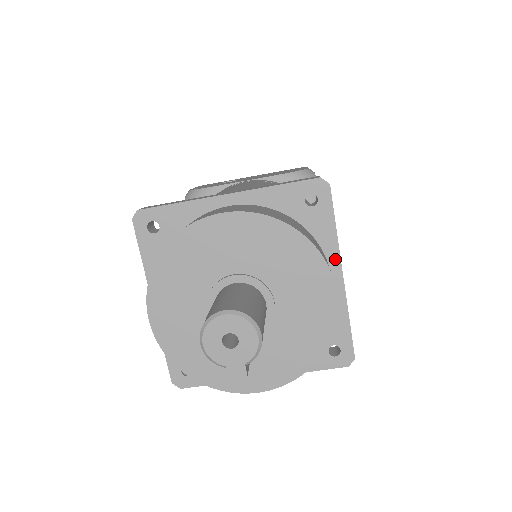
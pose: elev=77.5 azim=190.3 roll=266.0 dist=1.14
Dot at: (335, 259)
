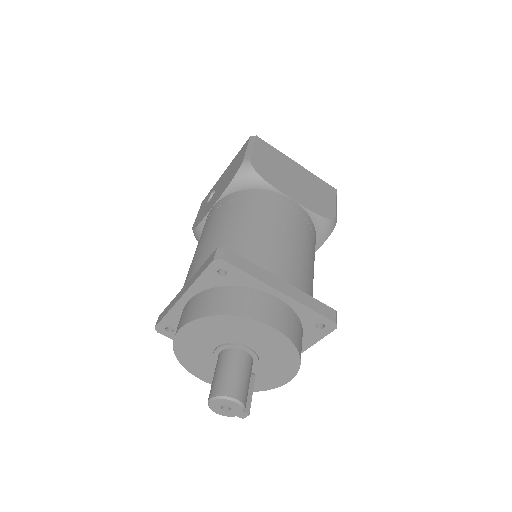
Dot at: (268, 289)
